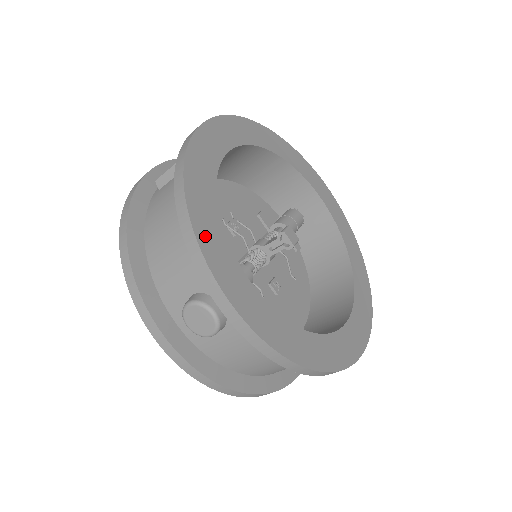
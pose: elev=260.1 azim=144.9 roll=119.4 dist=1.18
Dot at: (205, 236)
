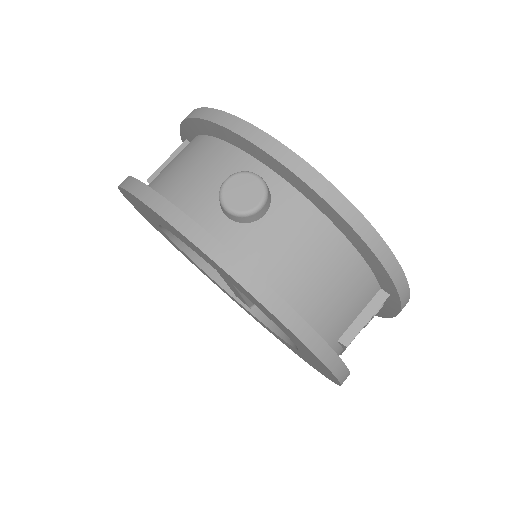
Dot at: occluded
